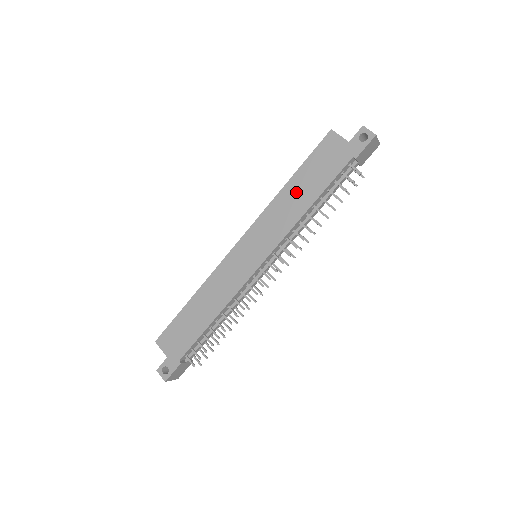
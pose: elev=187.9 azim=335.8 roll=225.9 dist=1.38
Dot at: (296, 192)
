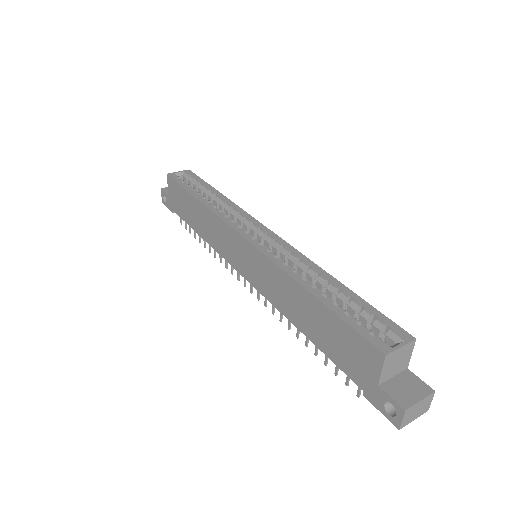
Dot at: (304, 307)
